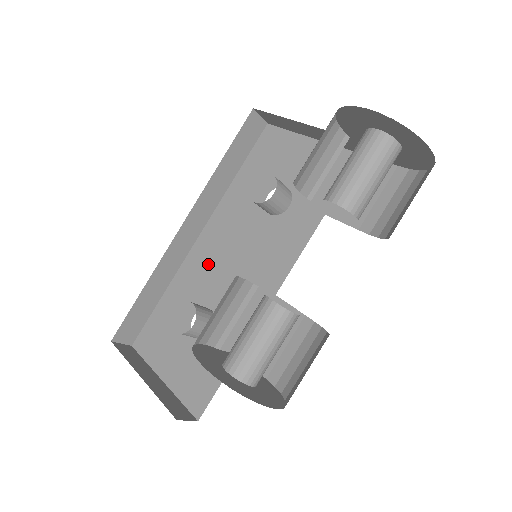
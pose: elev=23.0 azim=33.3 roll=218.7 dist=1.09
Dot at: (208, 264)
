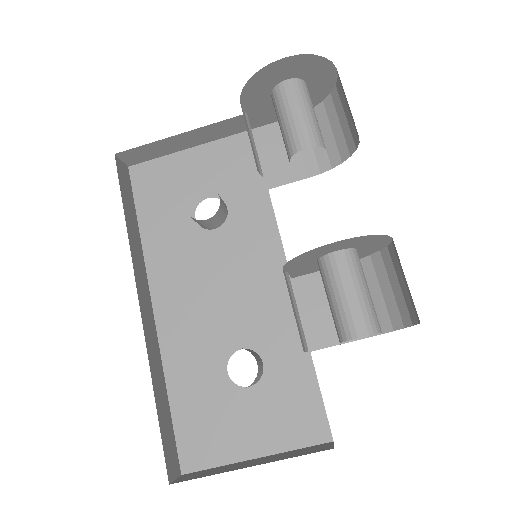
Dot at: (193, 319)
